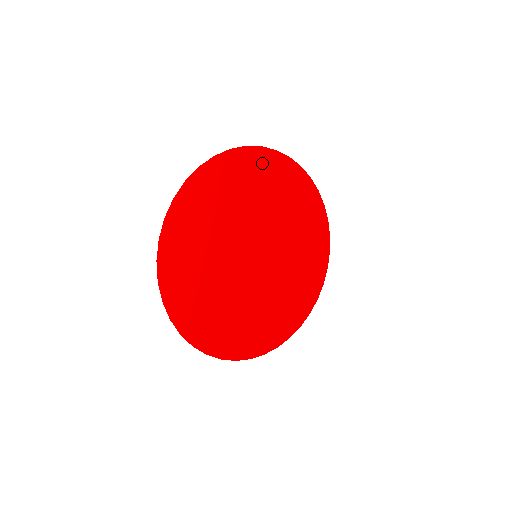
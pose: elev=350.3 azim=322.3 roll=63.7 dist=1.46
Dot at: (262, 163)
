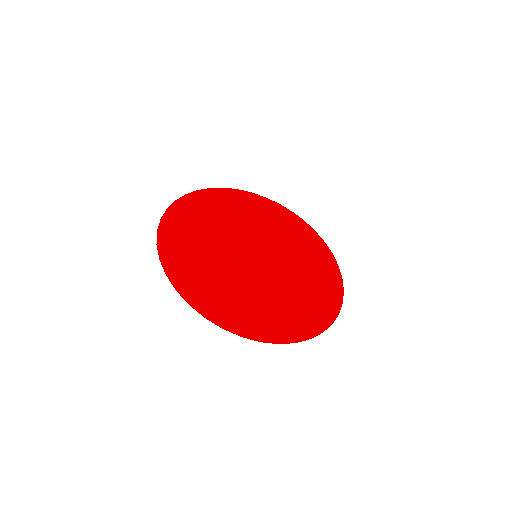
Dot at: (242, 199)
